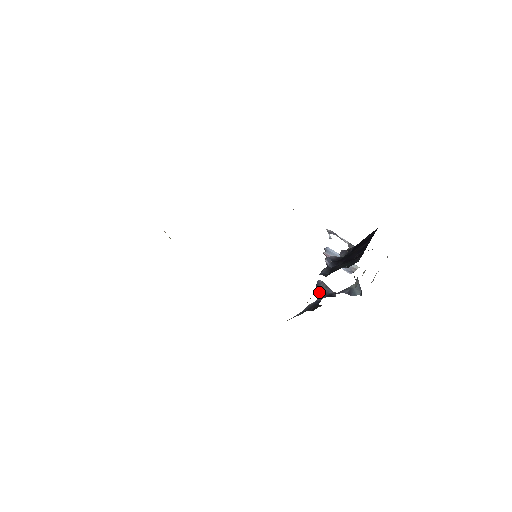
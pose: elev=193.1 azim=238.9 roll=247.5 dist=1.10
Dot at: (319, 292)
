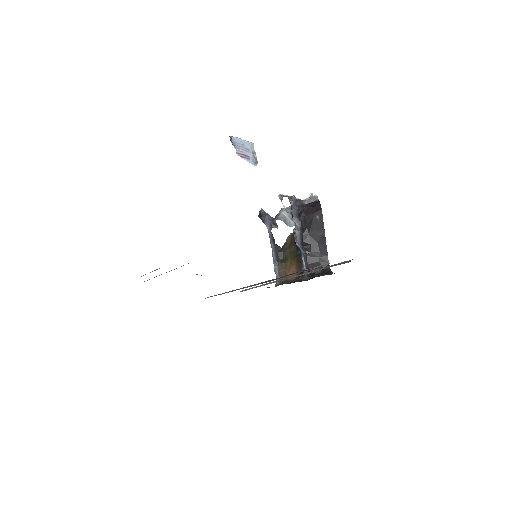
Dot at: (264, 222)
